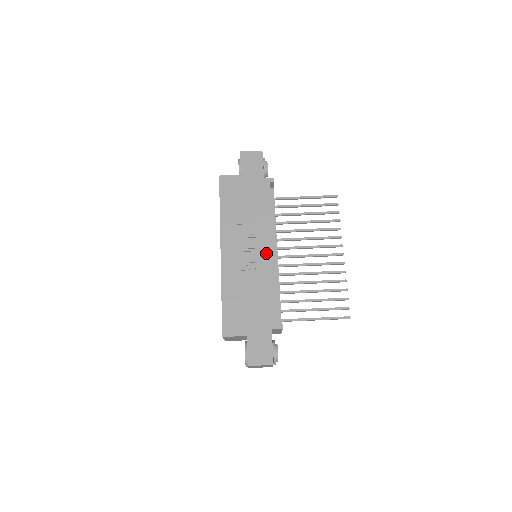
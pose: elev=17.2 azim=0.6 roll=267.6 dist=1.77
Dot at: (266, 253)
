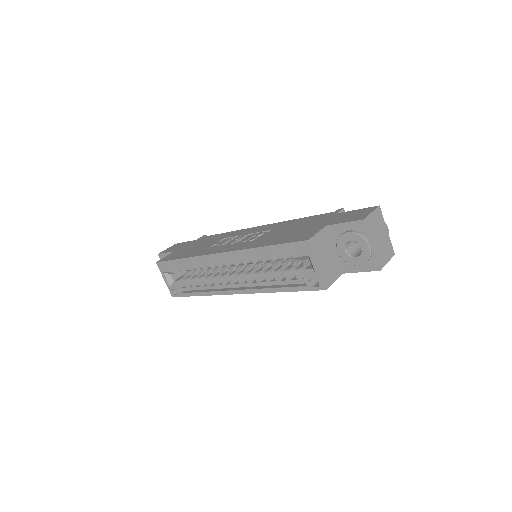
Dot at: (258, 229)
